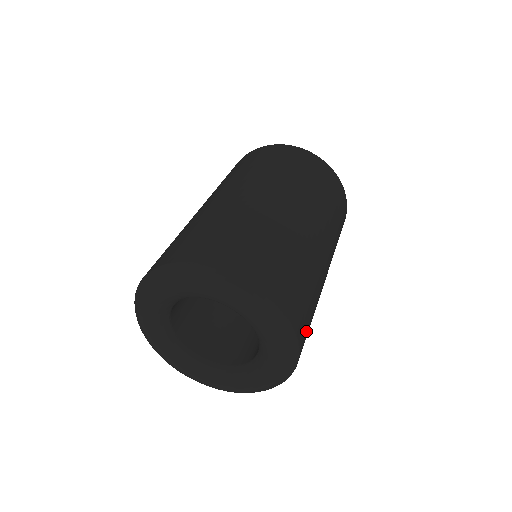
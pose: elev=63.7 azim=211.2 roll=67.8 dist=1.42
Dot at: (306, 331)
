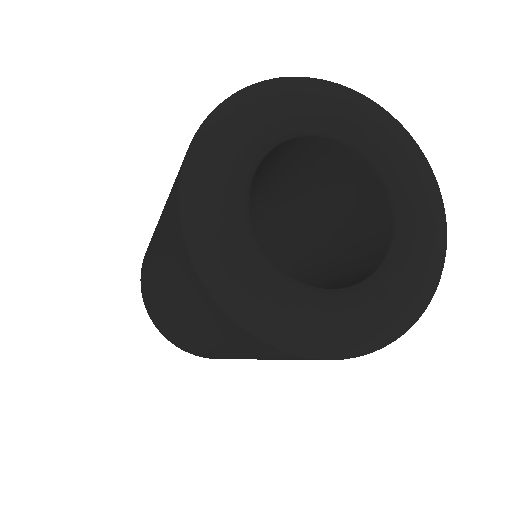
Dot at: occluded
